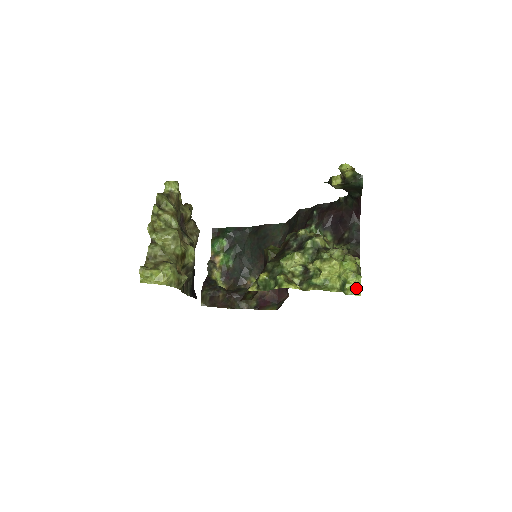
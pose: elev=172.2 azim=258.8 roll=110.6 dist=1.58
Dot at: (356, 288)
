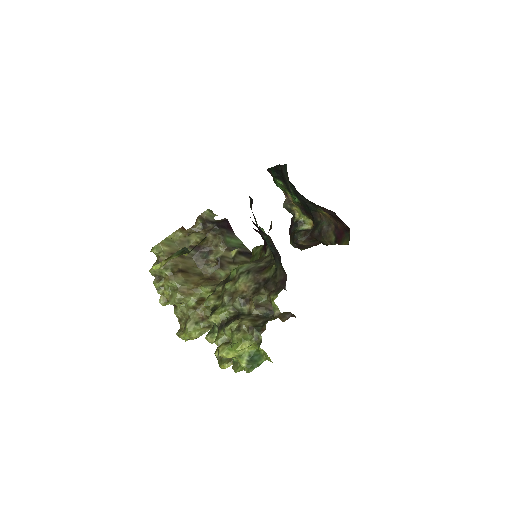
Dot at: (267, 355)
